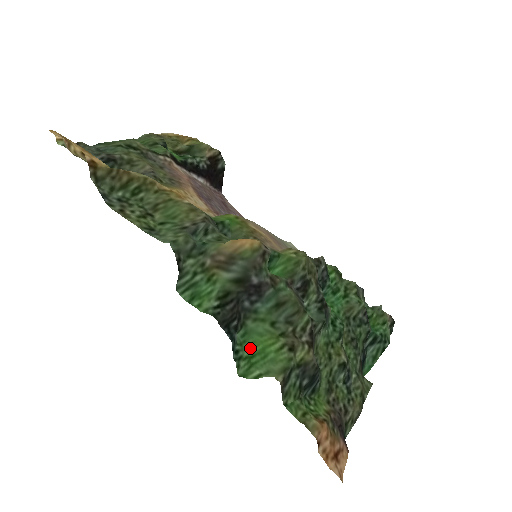
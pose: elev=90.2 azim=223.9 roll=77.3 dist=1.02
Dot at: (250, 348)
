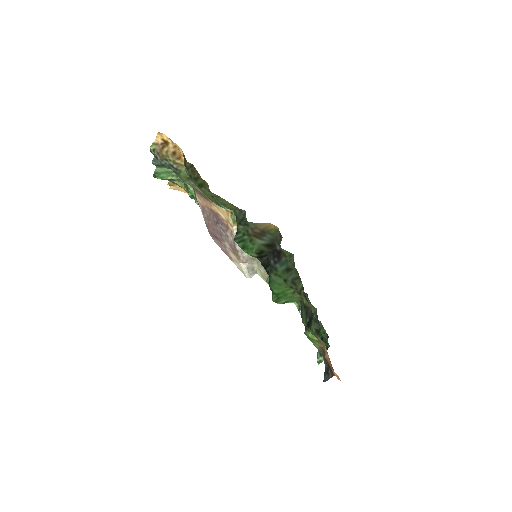
Dot at: (275, 290)
